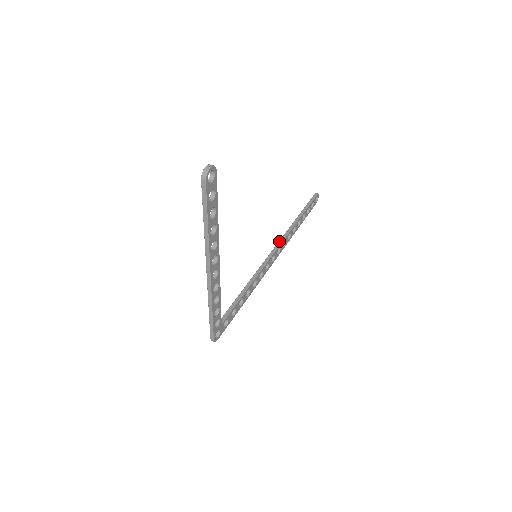
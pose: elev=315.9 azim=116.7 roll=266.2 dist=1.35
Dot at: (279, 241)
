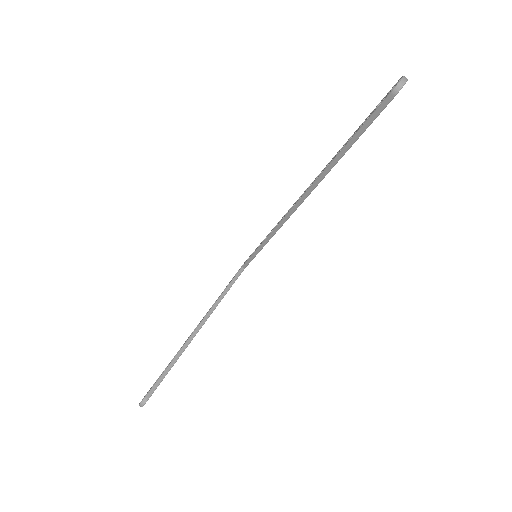
Dot at: (300, 198)
